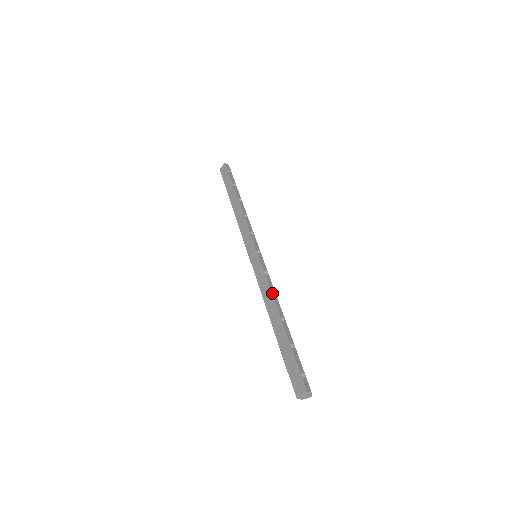
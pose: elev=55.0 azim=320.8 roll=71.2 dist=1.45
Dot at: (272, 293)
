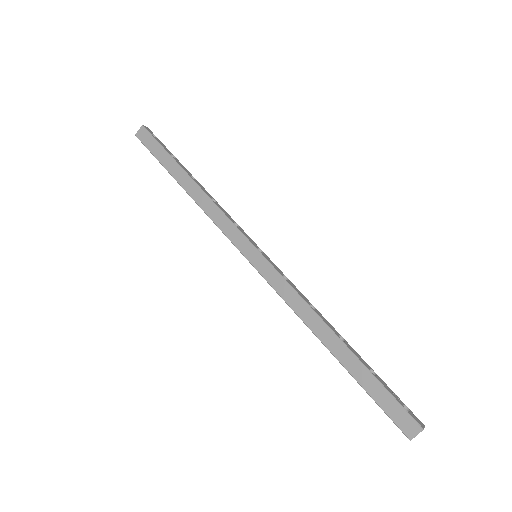
Dot at: (308, 305)
